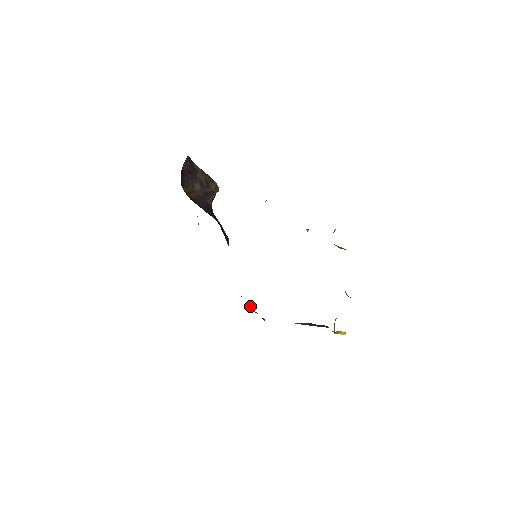
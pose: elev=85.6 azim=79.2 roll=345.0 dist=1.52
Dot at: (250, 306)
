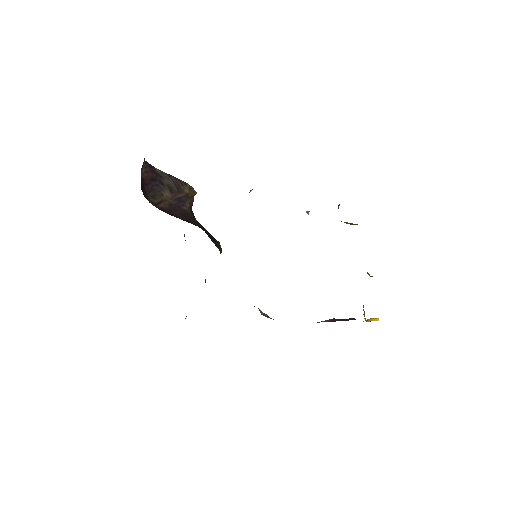
Dot at: (263, 313)
